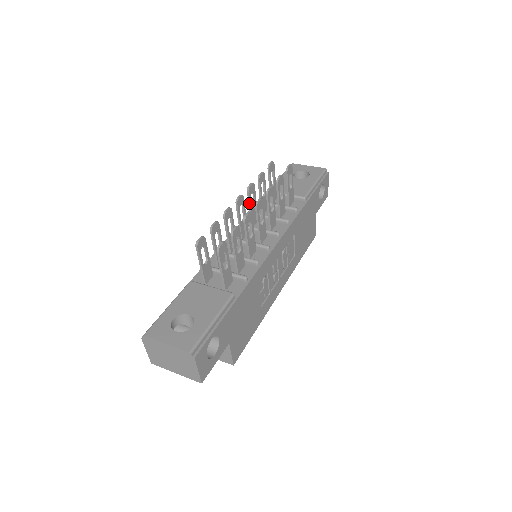
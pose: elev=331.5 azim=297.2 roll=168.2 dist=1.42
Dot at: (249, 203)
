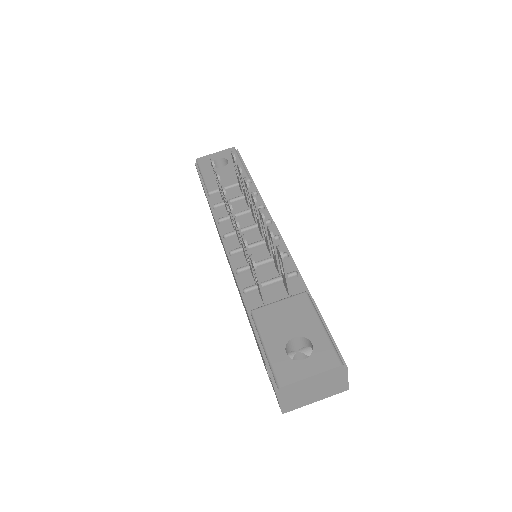
Dot at: occluded
